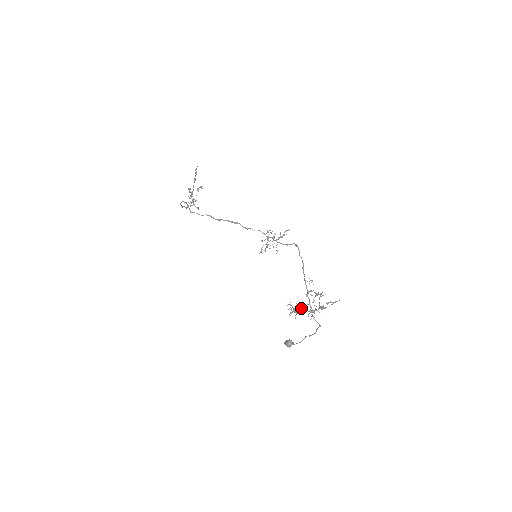
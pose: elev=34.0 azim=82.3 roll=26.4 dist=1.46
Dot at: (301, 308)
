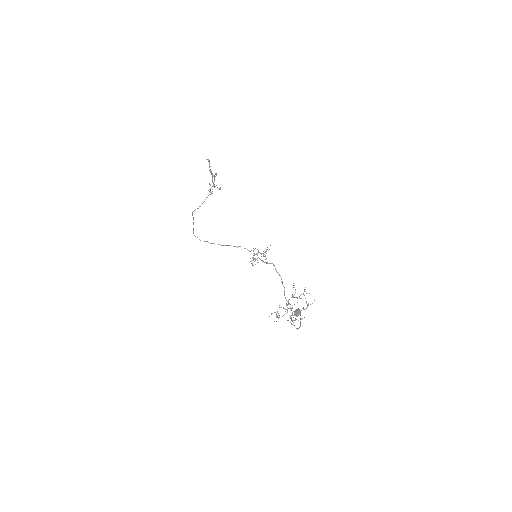
Dot at: occluded
